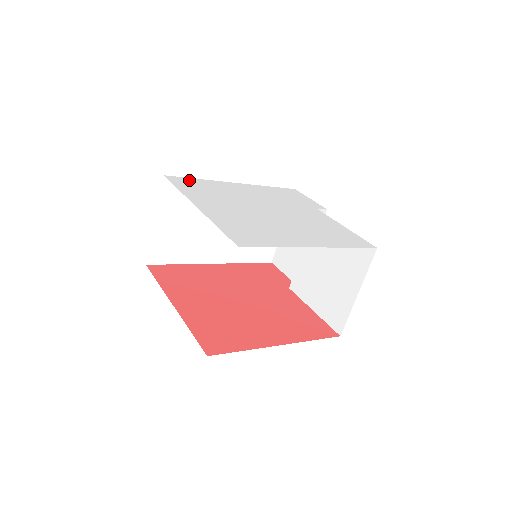
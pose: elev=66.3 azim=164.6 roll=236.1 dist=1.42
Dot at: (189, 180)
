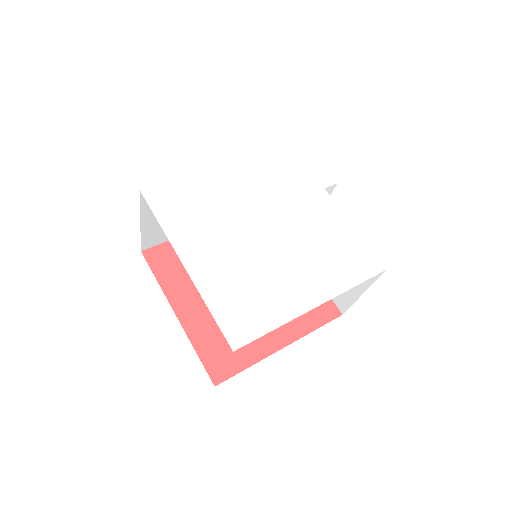
Dot at: (171, 188)
